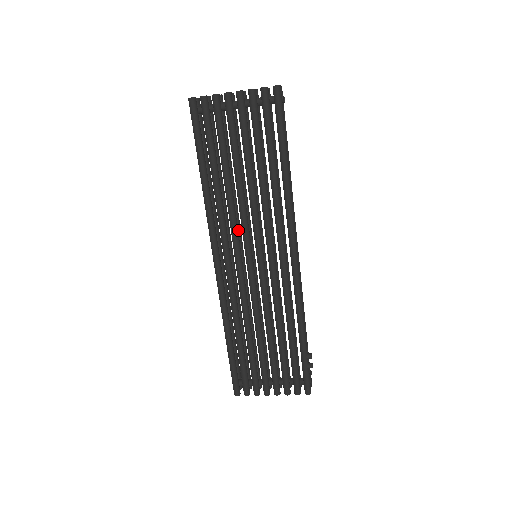
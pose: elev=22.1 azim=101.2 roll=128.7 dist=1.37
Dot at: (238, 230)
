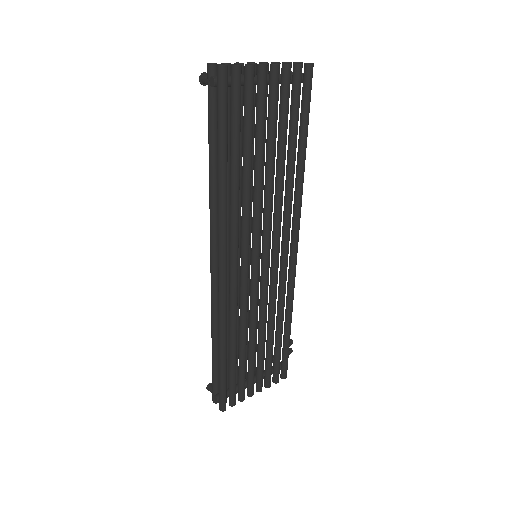
Dot at: (240, 230)
